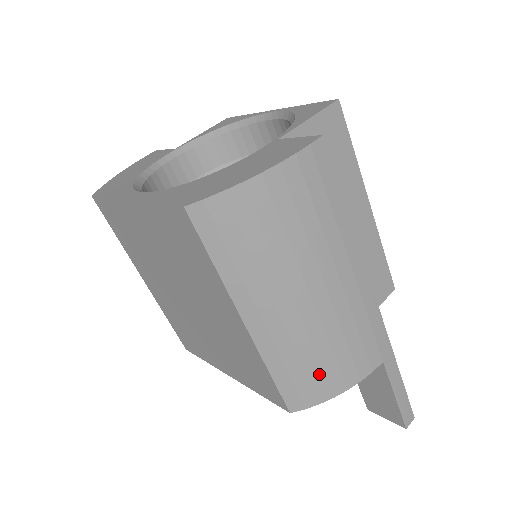
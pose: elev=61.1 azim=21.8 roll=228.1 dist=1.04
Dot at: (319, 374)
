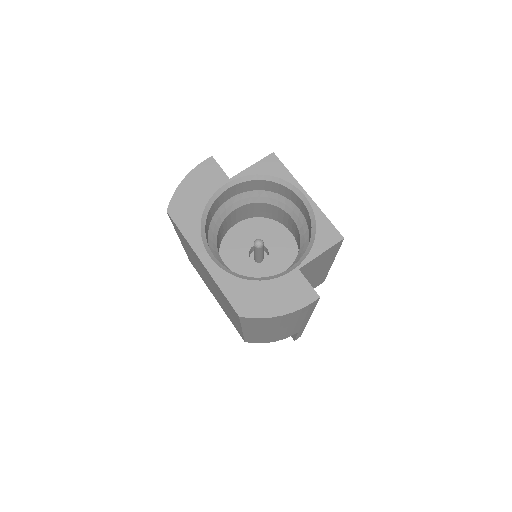
Dot at: (266, 340)
